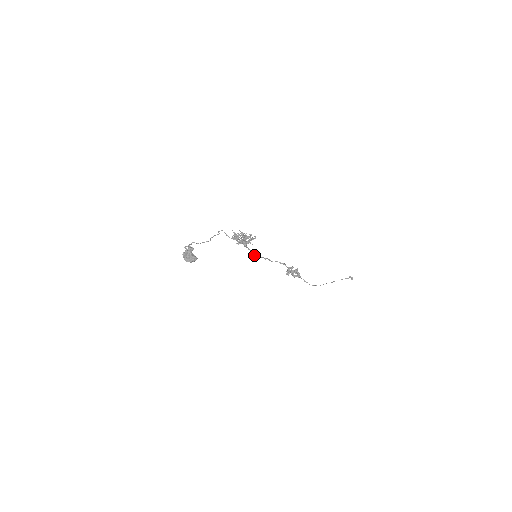
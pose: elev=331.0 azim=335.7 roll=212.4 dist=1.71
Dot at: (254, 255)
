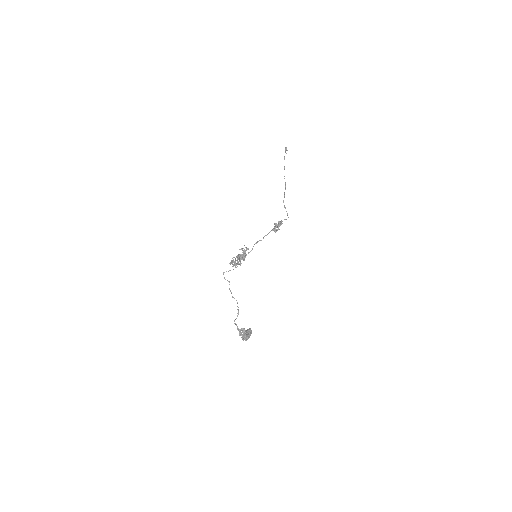
Dot at: (249, 252)
